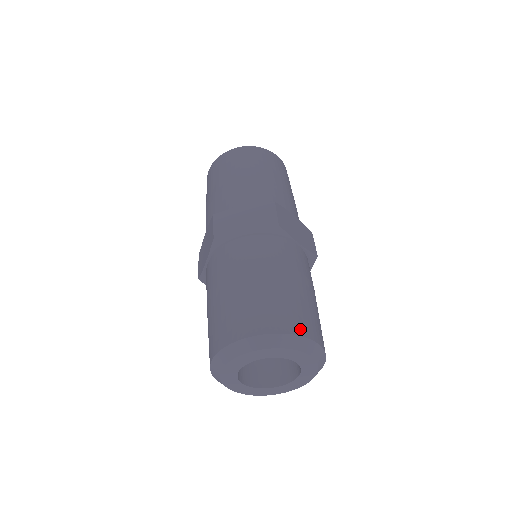
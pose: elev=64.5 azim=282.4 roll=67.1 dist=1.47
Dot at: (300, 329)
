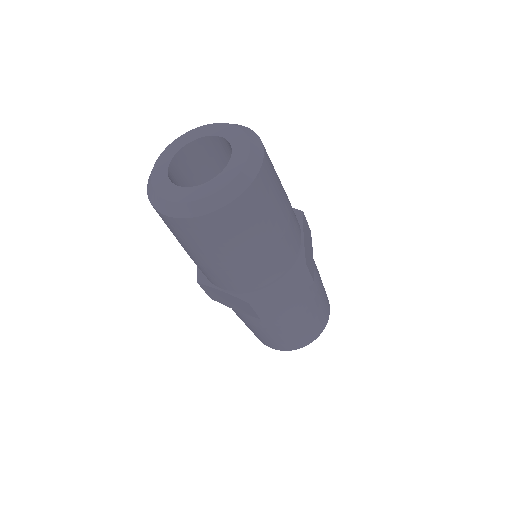
Dot at: occluded
